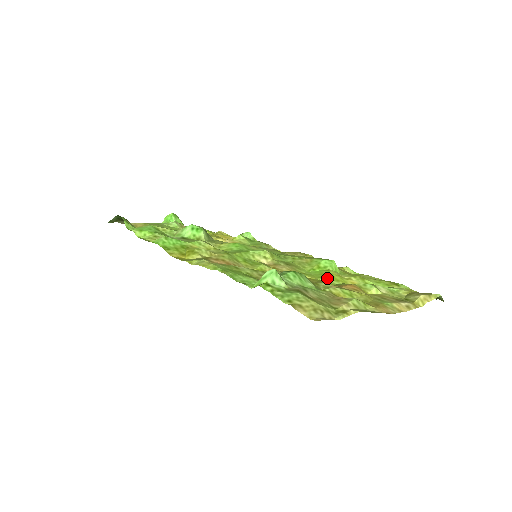
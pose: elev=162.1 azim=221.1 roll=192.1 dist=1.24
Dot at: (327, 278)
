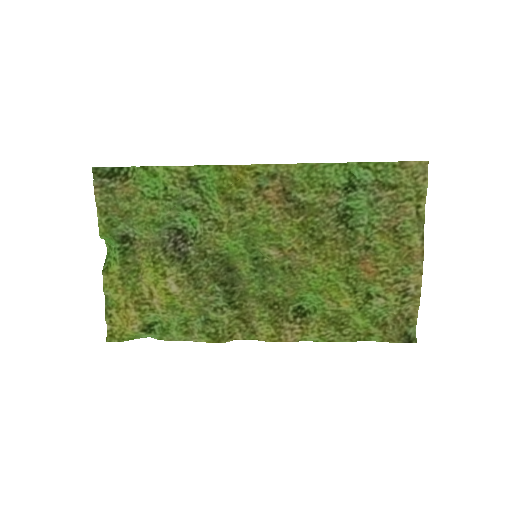
Dot at: (333, 279)
